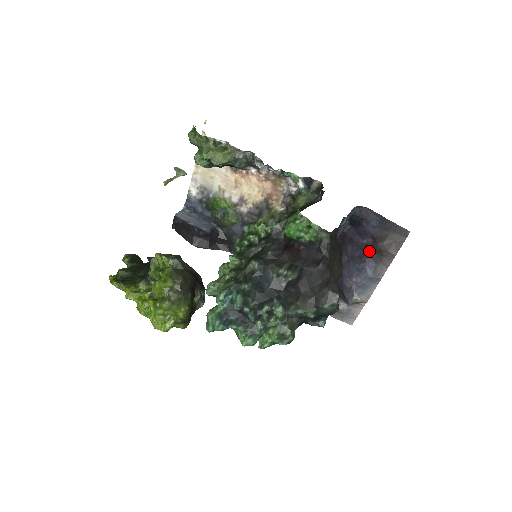
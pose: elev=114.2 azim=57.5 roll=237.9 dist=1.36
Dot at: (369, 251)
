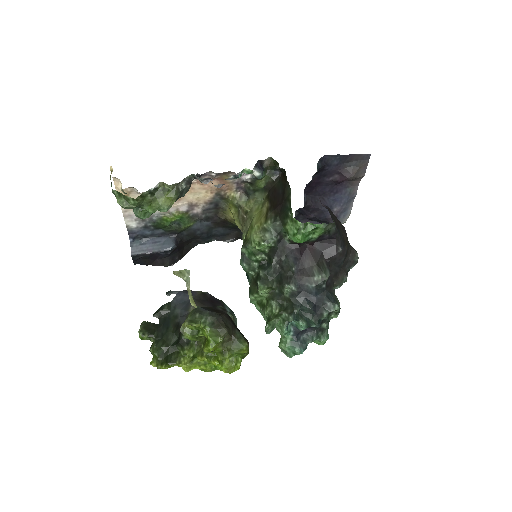
Dot at: (338, 183)
